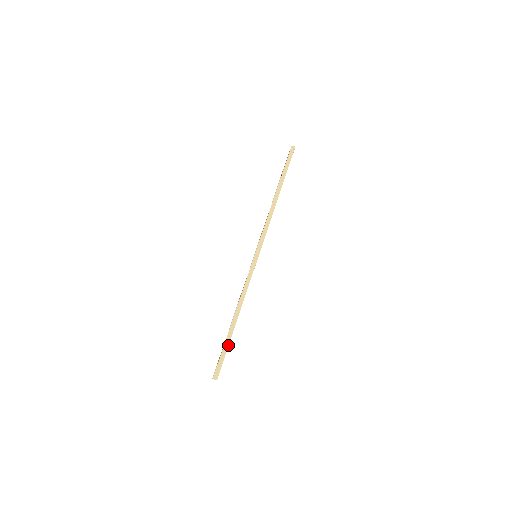
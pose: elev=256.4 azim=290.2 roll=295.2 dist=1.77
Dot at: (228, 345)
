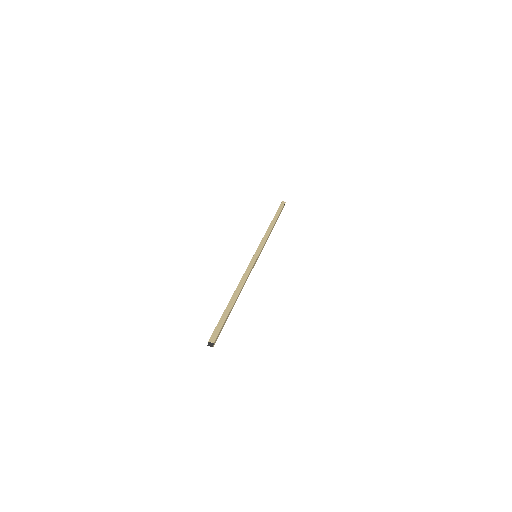
Dot at: (228, 314)
